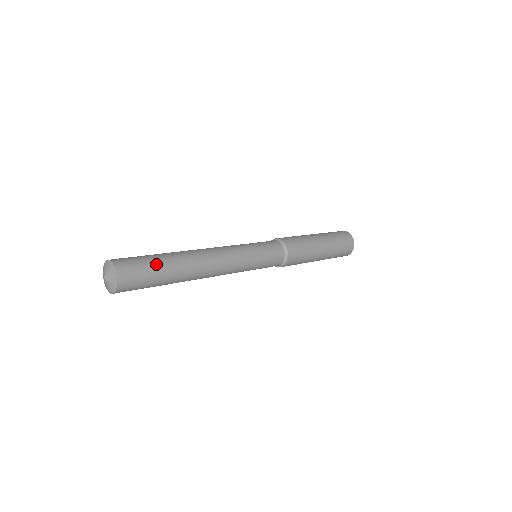
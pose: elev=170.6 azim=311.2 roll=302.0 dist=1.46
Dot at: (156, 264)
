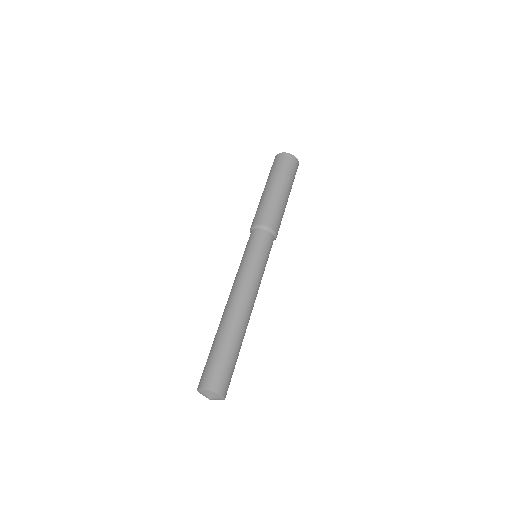
Dot at: (222, 354)
